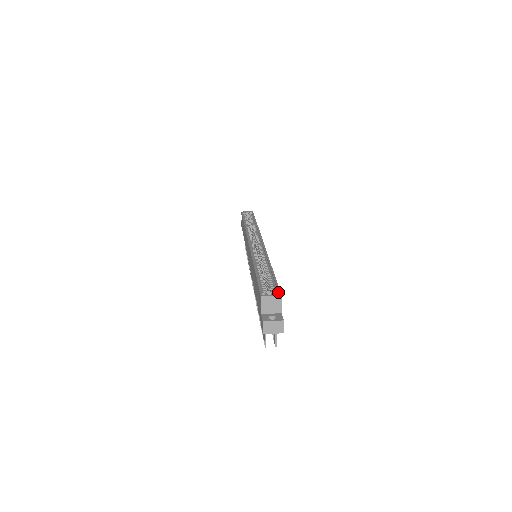
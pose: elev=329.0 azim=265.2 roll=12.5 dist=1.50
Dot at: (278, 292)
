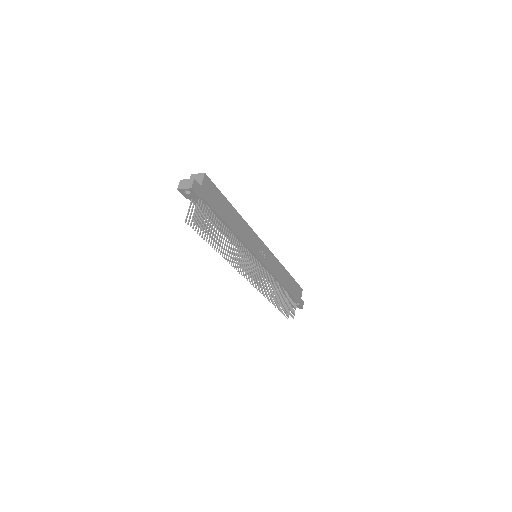
Dot at: (206, 176)
